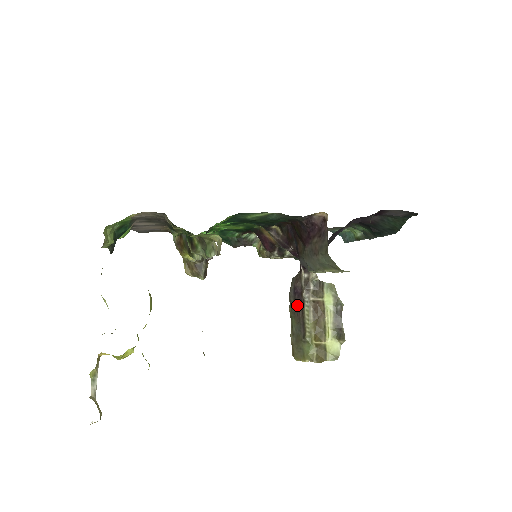
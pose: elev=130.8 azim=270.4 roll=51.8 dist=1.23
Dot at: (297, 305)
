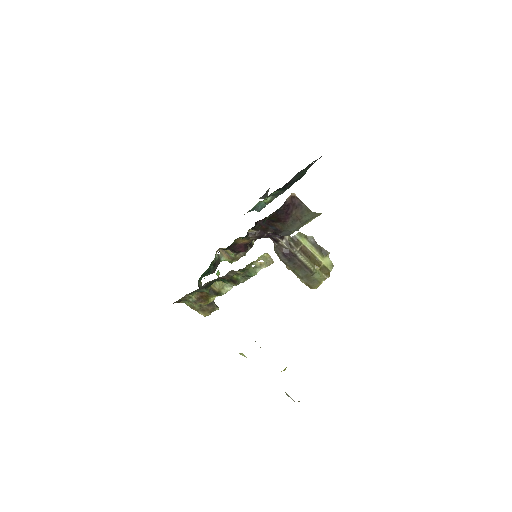
Dot at: (292, 261)
